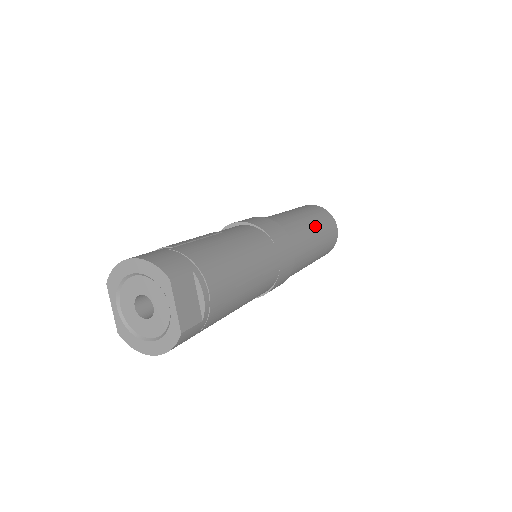
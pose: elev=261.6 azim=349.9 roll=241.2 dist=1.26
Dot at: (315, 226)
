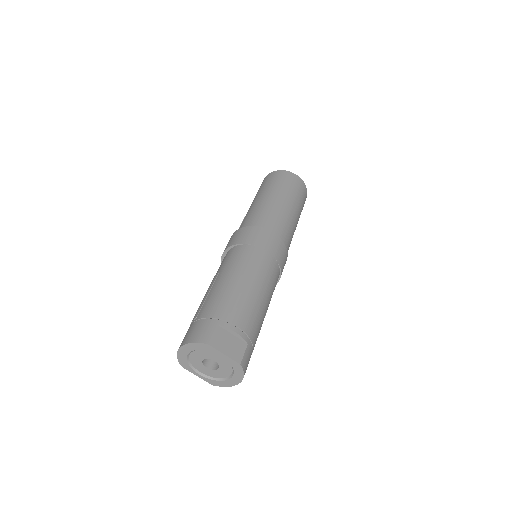
Dot at: (278, 196)
